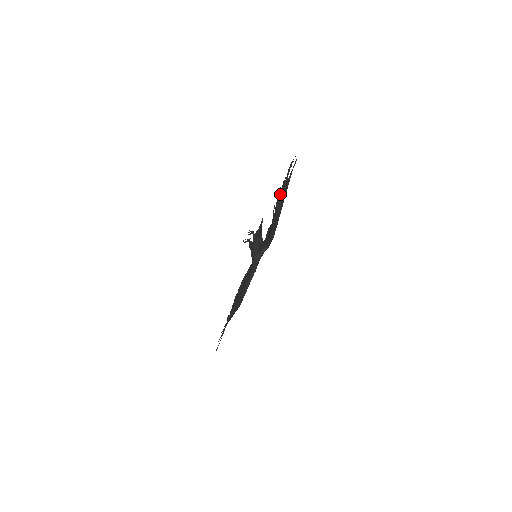
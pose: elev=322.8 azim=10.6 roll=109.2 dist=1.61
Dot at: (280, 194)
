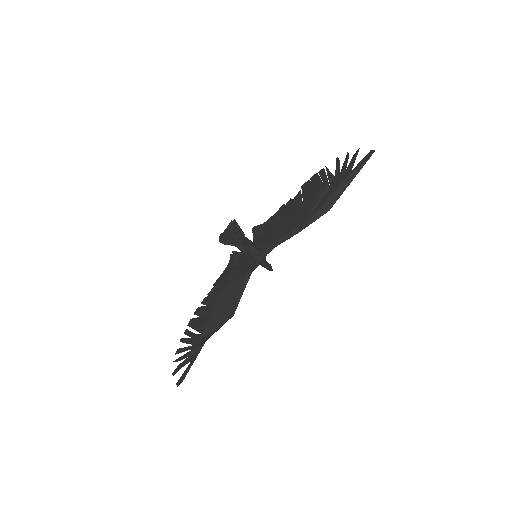
Dot at: (327, 184)
